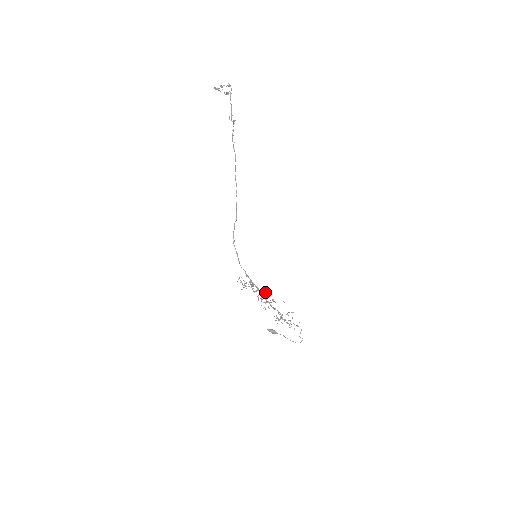
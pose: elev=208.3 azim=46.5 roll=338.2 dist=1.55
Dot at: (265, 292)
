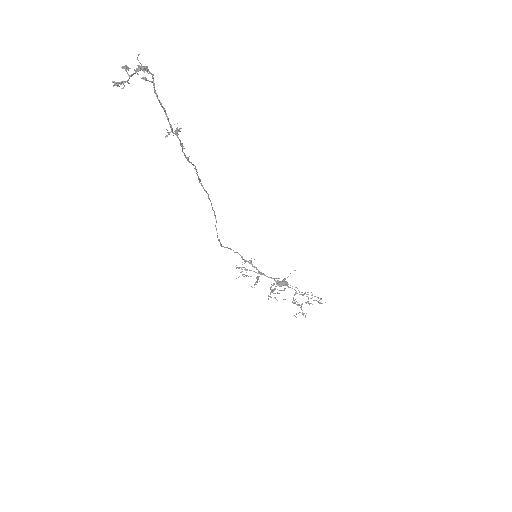
Dot at: occluded
